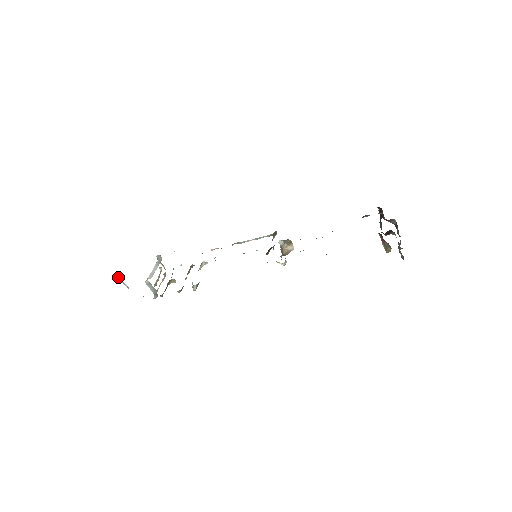
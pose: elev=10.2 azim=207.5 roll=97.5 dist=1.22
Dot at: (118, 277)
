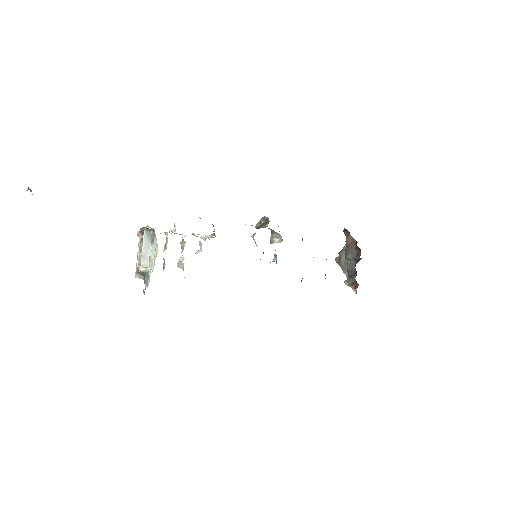
Dot at: (28, 187)
